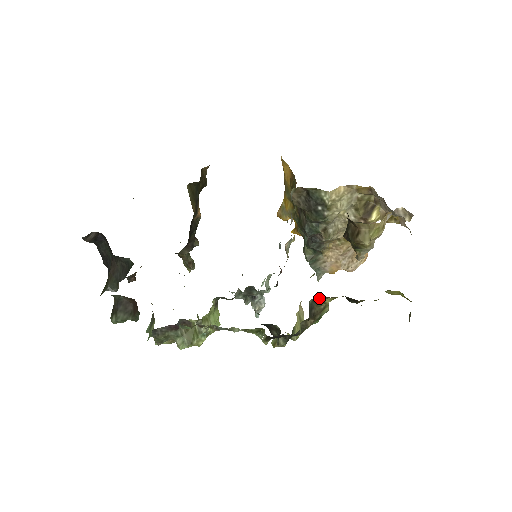
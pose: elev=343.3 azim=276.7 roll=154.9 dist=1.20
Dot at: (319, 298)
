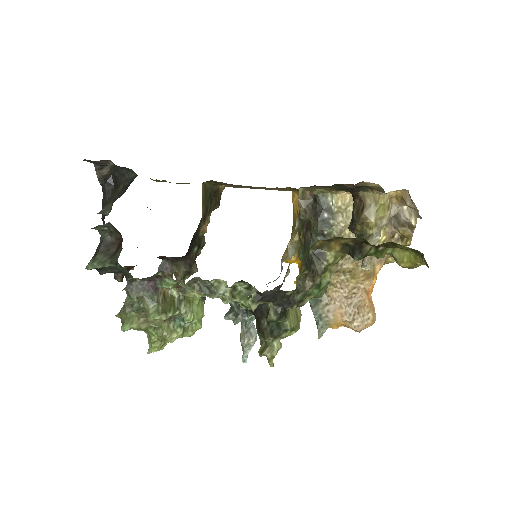
Dot at: (320, 251)
